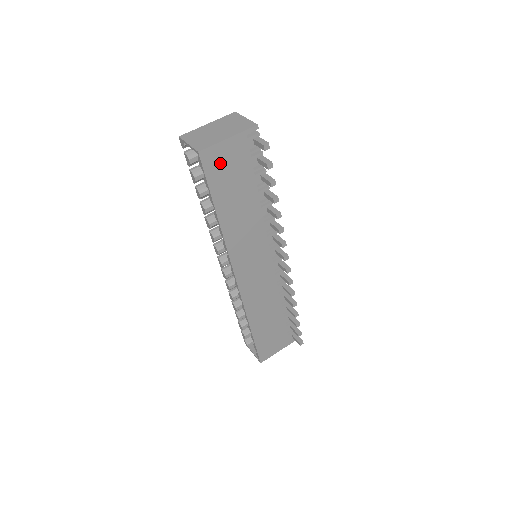
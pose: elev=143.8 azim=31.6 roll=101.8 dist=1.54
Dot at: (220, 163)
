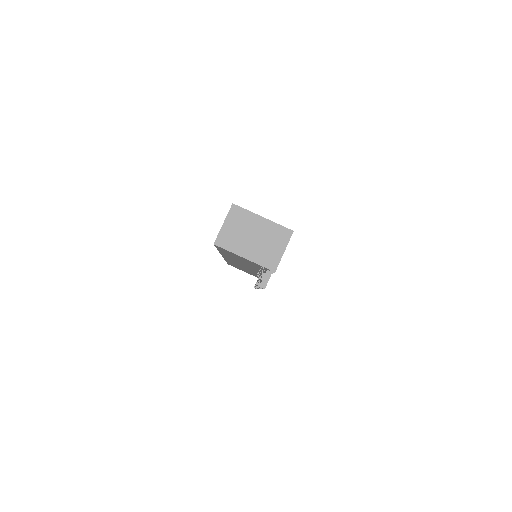
Dot at: (231, 253)
